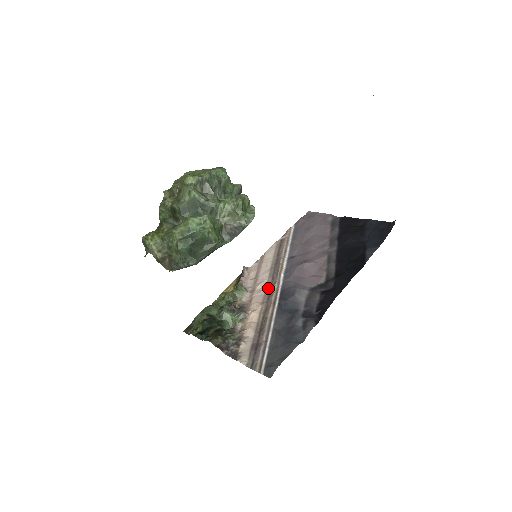
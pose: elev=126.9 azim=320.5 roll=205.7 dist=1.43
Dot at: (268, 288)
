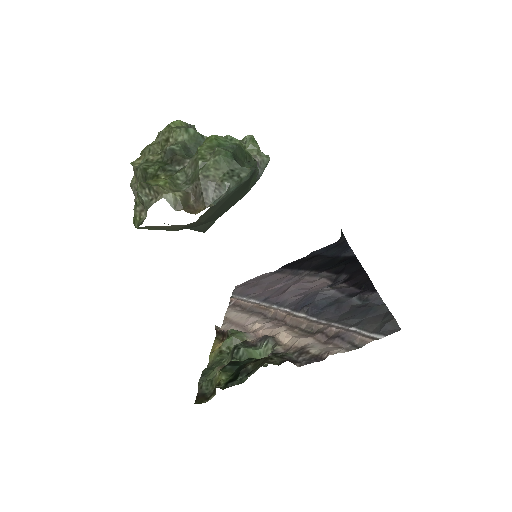
Dot at: (270, 321)
